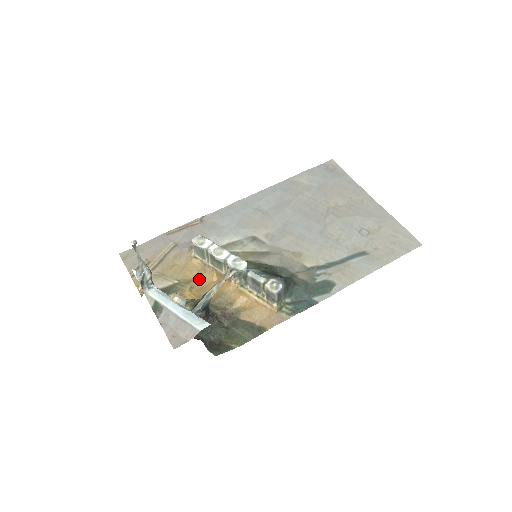
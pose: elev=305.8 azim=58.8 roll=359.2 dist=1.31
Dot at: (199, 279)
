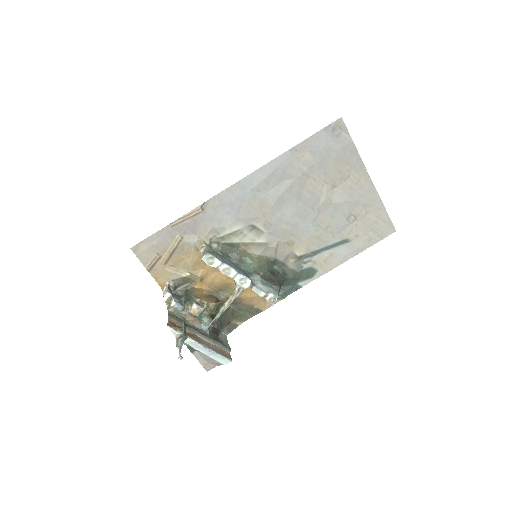
Dot at: (207, 270)
